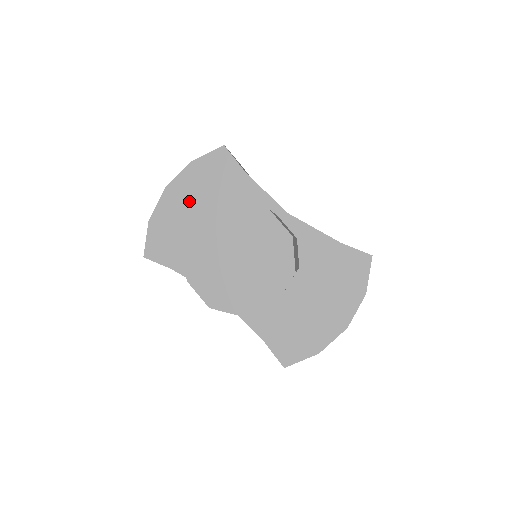
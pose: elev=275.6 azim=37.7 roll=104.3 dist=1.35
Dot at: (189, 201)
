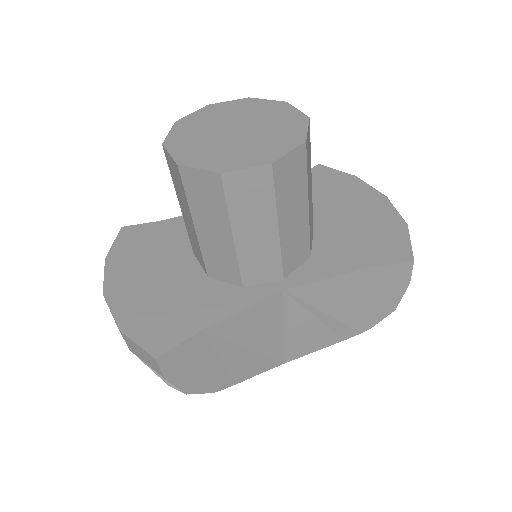
Dot at: (141, 277)
